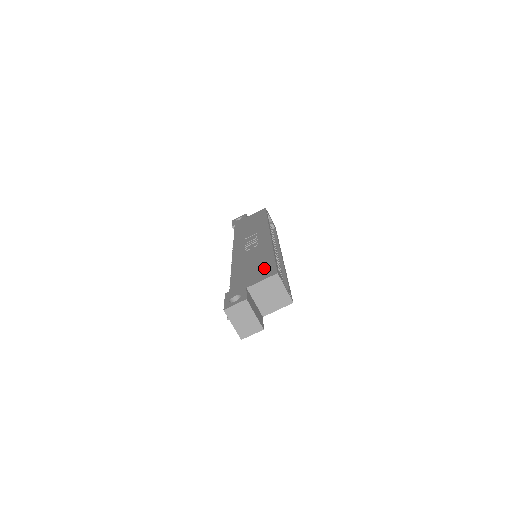
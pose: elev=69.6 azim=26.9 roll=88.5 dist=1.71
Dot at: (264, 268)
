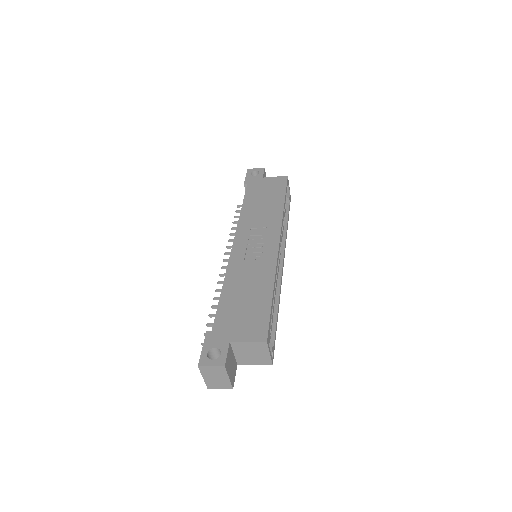
Dot at: (256, 317)
